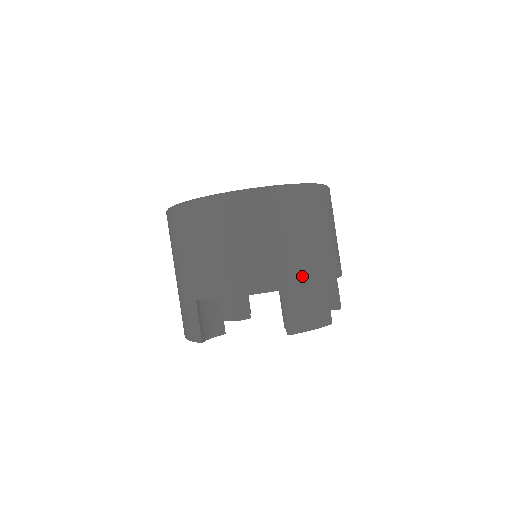
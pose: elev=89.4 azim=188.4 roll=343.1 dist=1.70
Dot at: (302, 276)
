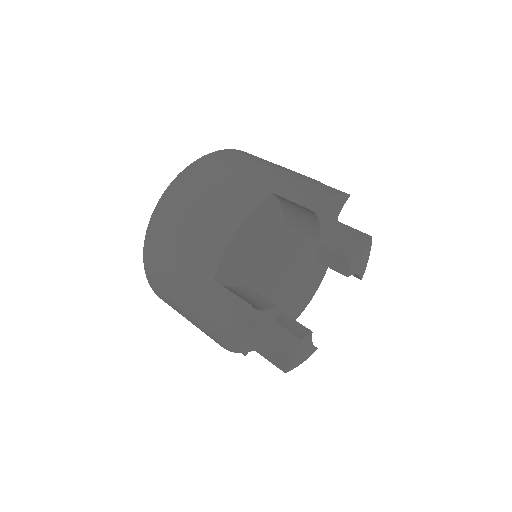
Dot at: (282, 179)
